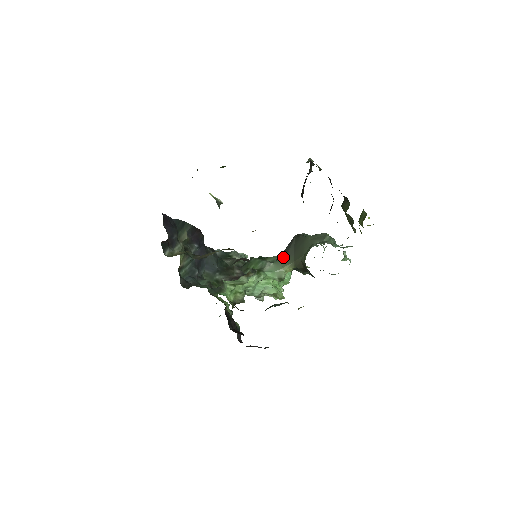
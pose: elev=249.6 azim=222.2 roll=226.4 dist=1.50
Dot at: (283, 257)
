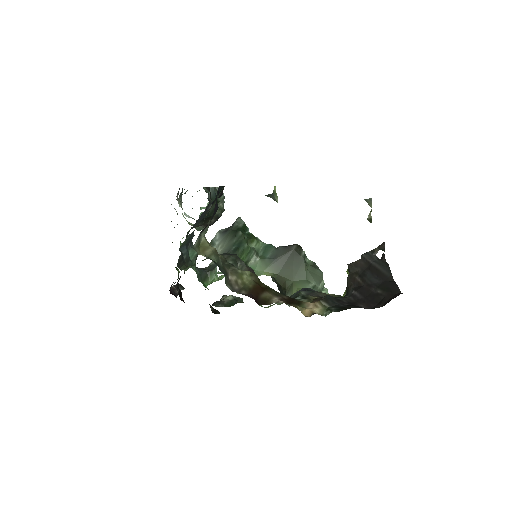
Dot at: (271, 260)
